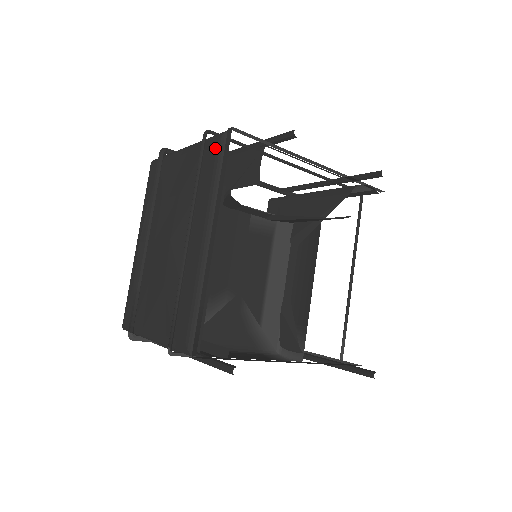
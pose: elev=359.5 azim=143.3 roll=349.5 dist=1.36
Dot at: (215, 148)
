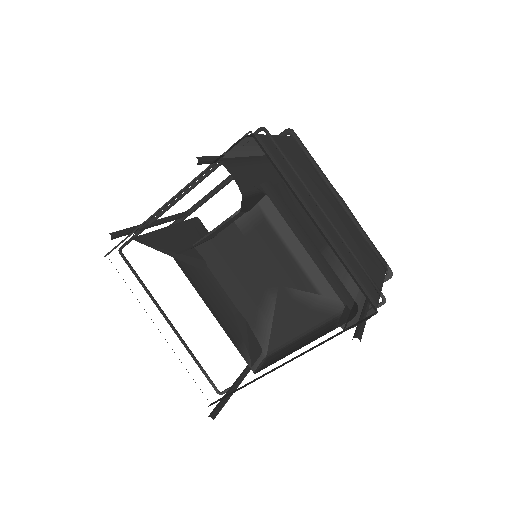
Dot at: occluded
